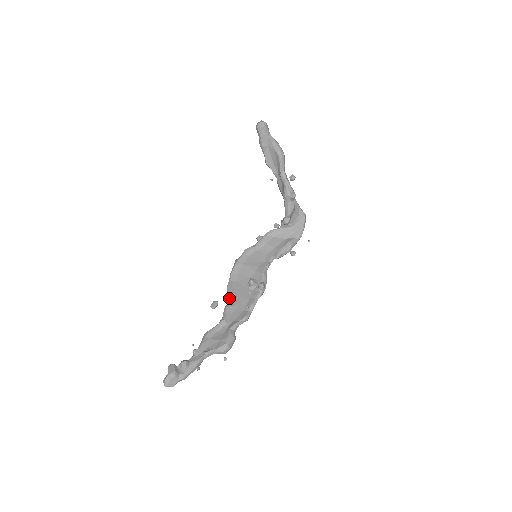
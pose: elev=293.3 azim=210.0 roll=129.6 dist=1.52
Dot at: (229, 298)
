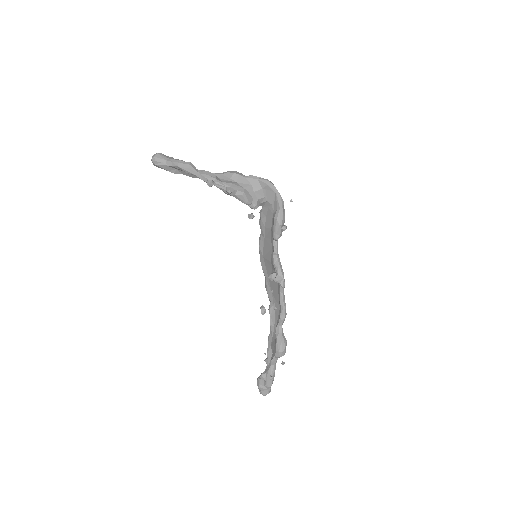
Dot at: (269, 298)
